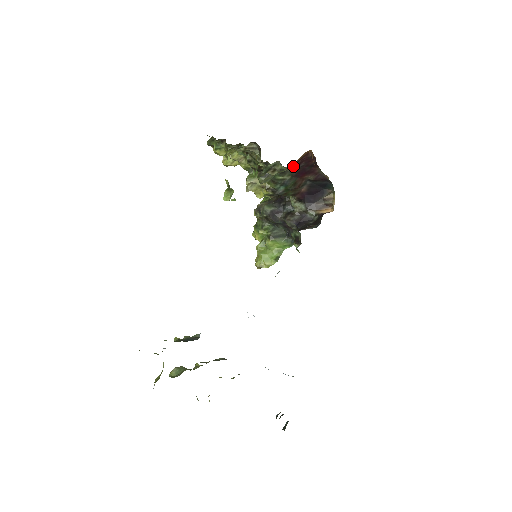
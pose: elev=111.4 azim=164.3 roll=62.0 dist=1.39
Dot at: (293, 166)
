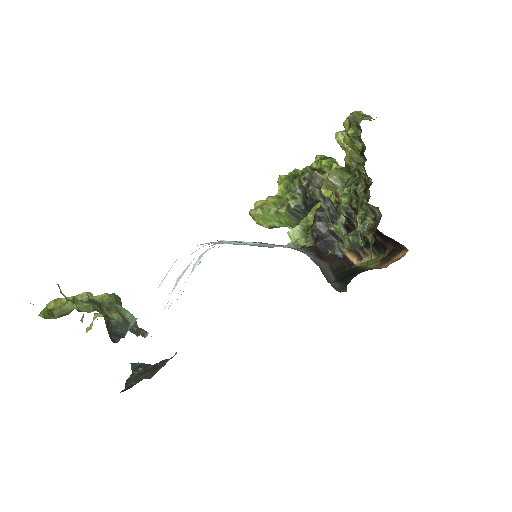
Dot at: occluded
